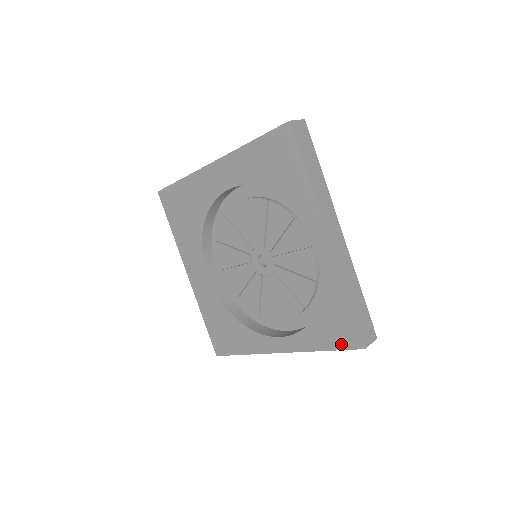
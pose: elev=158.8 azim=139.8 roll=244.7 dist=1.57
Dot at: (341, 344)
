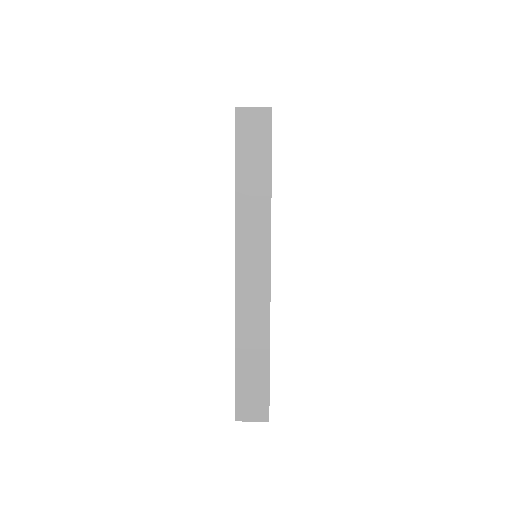
Dot at: occluded
